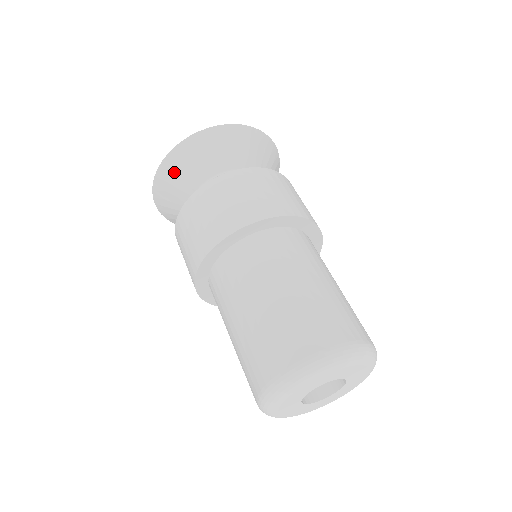
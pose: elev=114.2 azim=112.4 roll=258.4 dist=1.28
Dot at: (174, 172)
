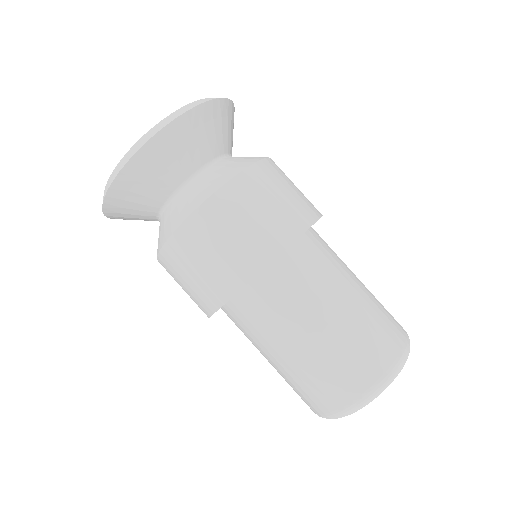
Dot at: (123, 206)
